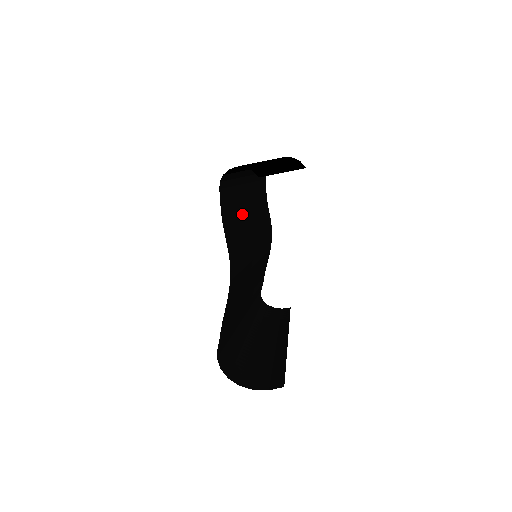
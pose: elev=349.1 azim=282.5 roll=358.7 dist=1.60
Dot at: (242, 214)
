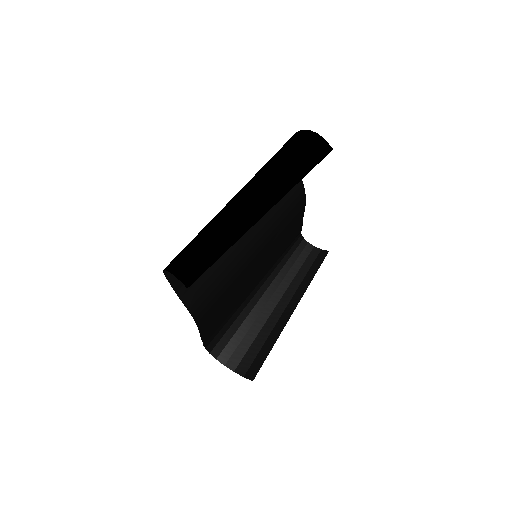
Dot at: occluded
